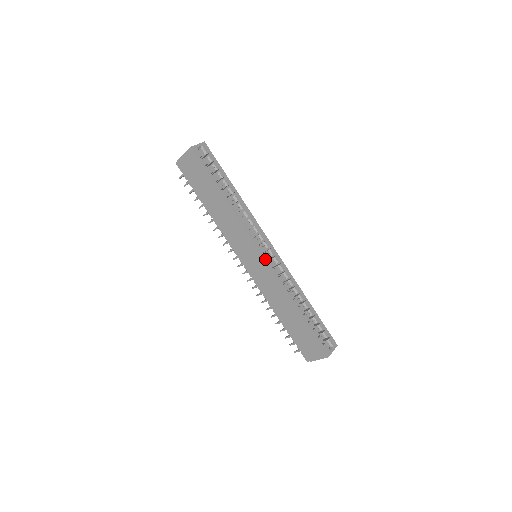
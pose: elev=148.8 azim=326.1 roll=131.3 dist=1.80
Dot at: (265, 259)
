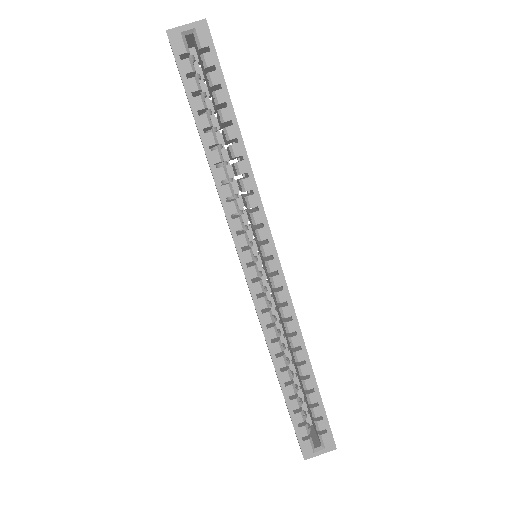
Dot at: (247, 277)
